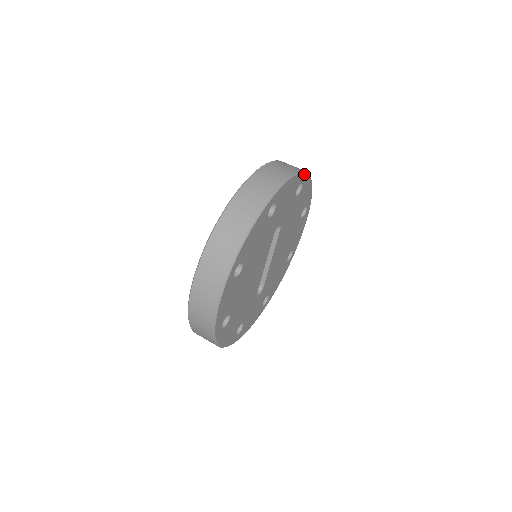
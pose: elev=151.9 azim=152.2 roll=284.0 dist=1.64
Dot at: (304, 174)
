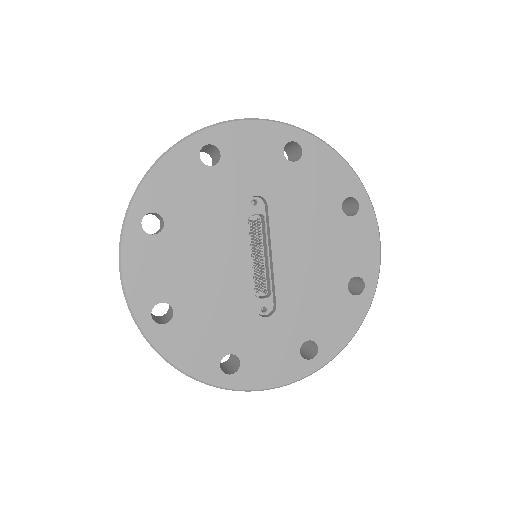
Dot at: (294, 129)
